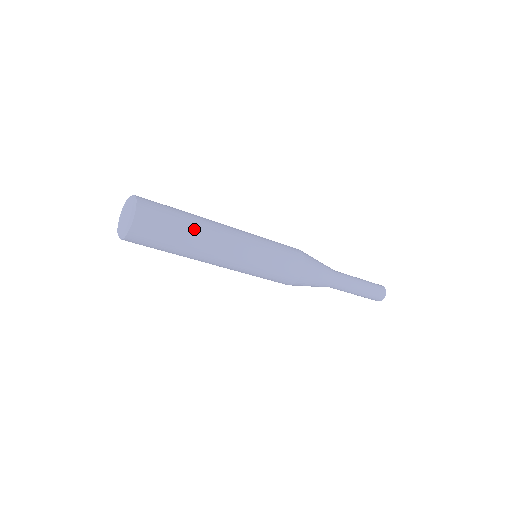
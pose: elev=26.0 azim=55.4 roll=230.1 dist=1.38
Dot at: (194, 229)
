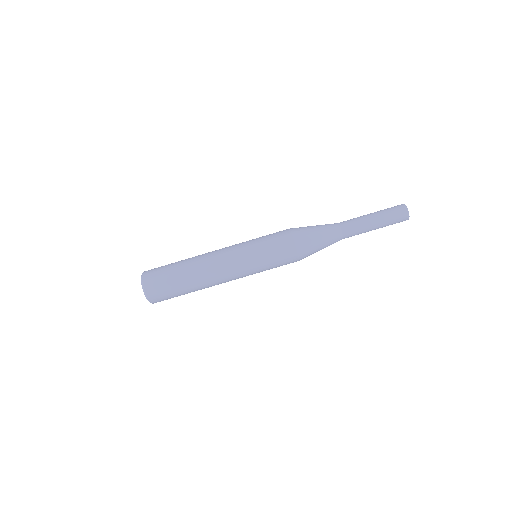
Dot at: (186, 264)
